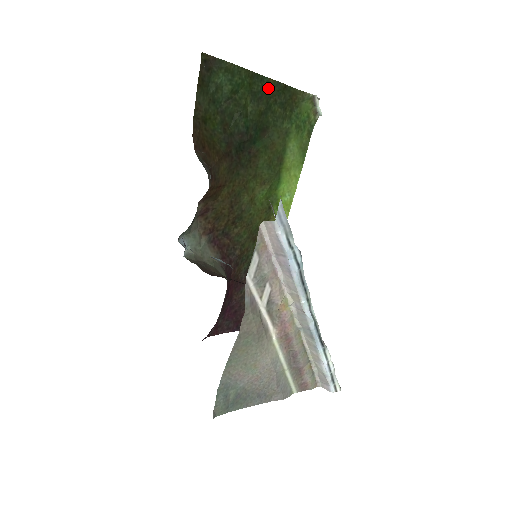
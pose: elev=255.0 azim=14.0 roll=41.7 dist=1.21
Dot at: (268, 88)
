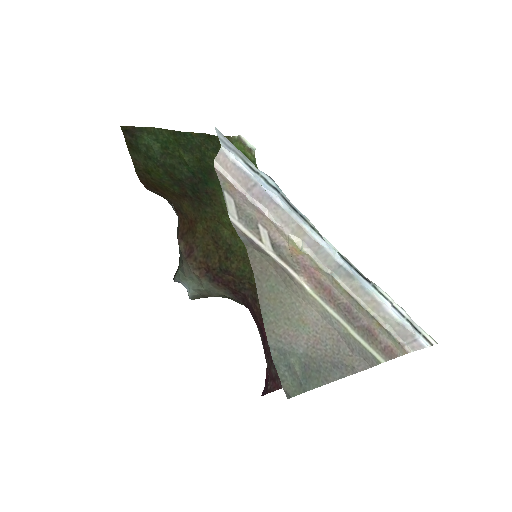
Dot at: (194, 140)
